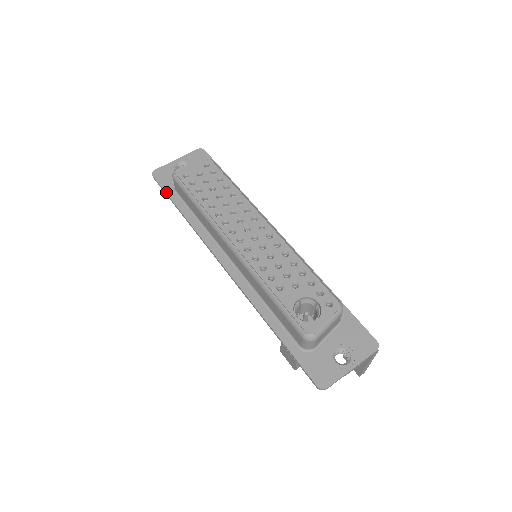
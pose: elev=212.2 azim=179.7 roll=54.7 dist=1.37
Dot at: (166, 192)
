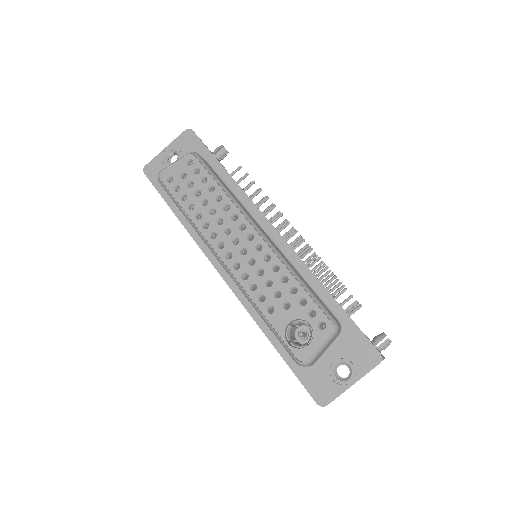
Dot at: (159, 193)
